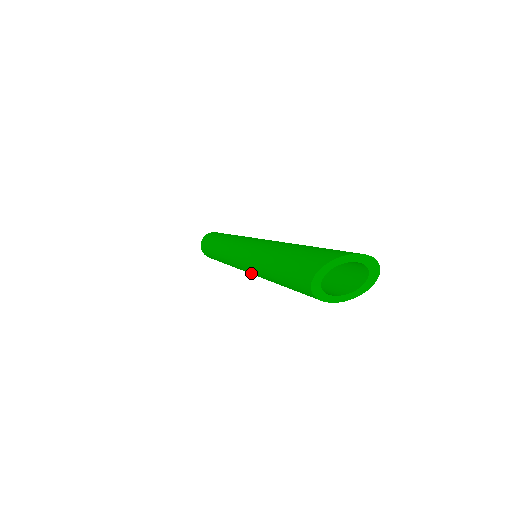
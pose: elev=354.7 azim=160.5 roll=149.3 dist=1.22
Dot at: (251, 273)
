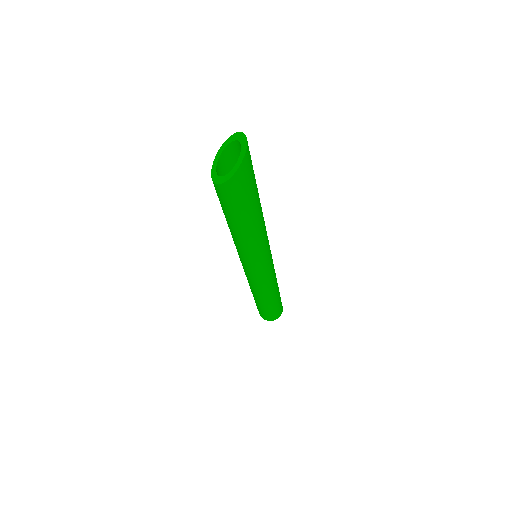
Dot at: occluded
